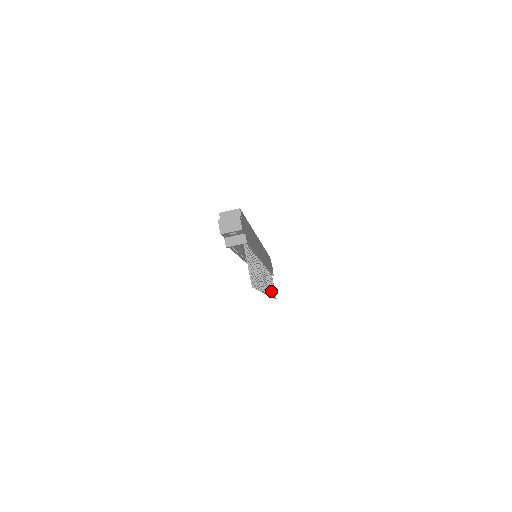
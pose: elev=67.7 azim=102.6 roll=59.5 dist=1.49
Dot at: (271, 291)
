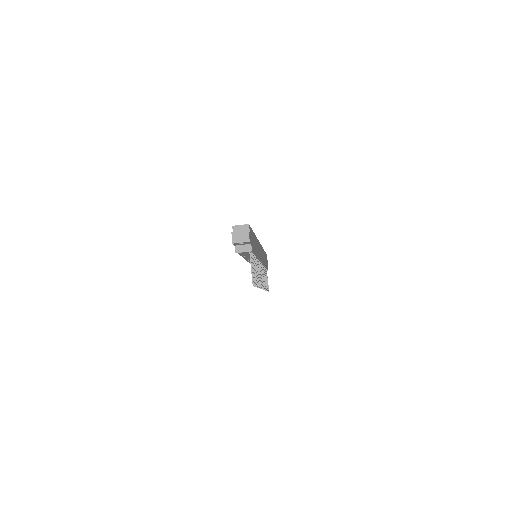
Dot at: (265, 285)
